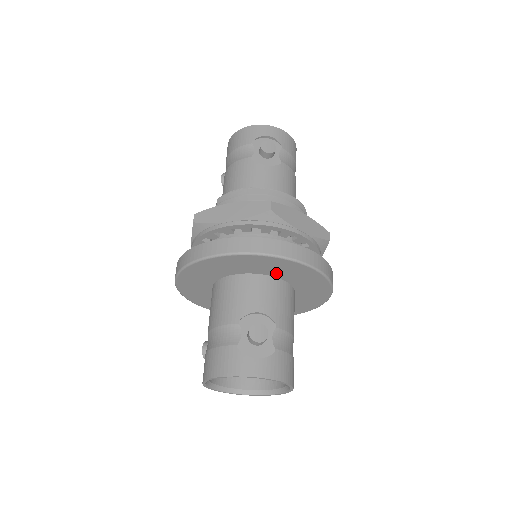
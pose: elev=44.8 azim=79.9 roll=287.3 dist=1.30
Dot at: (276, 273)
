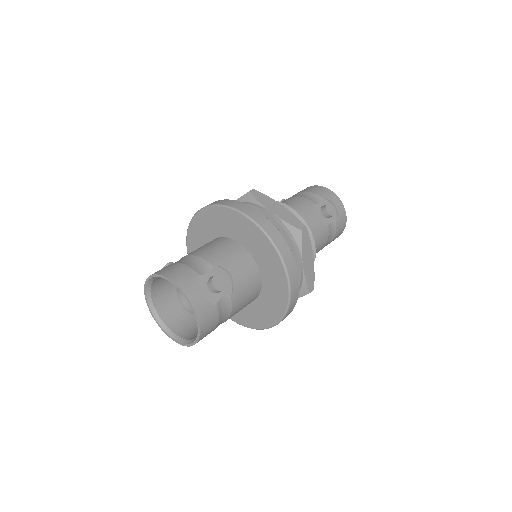
Dot at: (264, 268)
